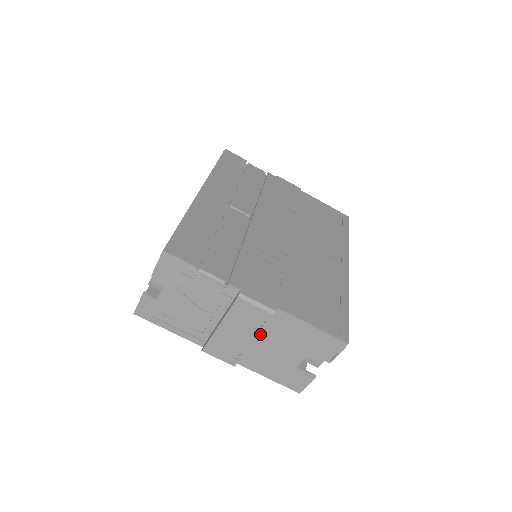
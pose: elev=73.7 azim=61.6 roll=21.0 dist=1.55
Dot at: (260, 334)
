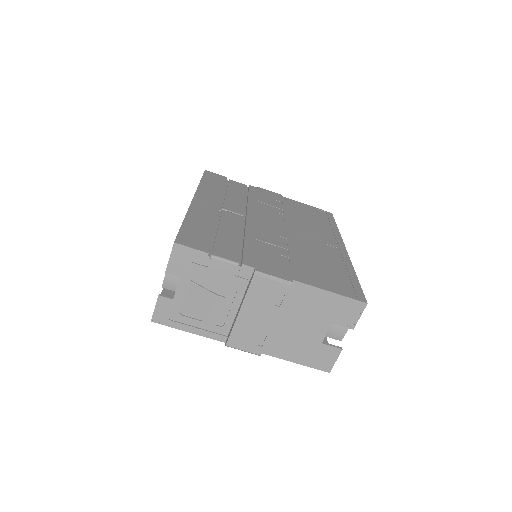
Dot at: (280, 313)
